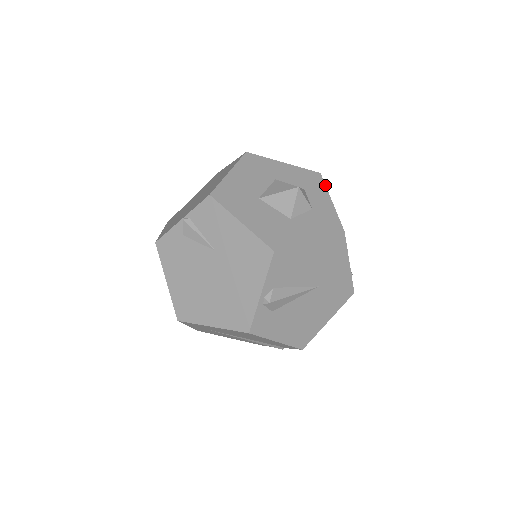
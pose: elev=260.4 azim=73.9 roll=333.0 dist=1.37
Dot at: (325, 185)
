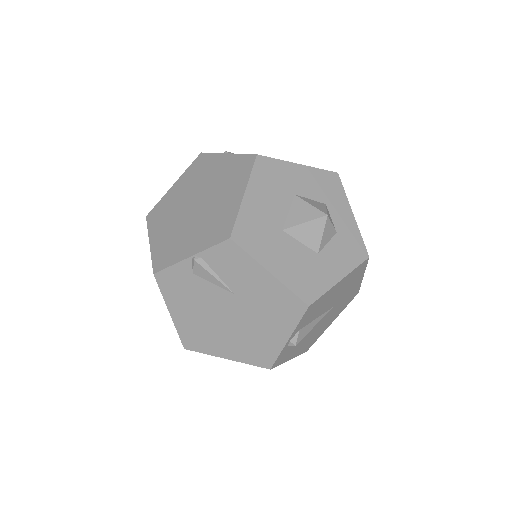
Dot at: occluded
